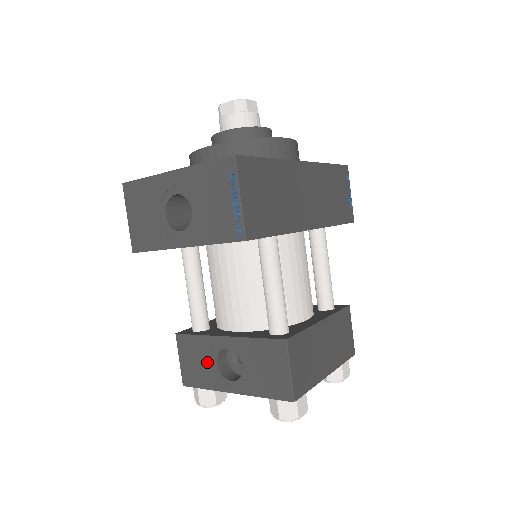
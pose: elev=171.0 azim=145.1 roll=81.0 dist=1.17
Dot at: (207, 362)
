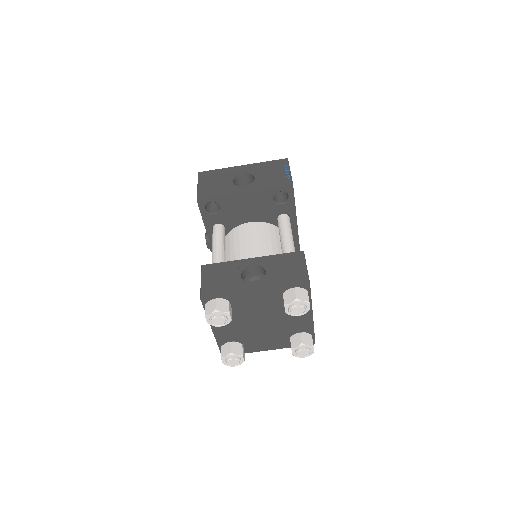
Dot at: (231, 276)
